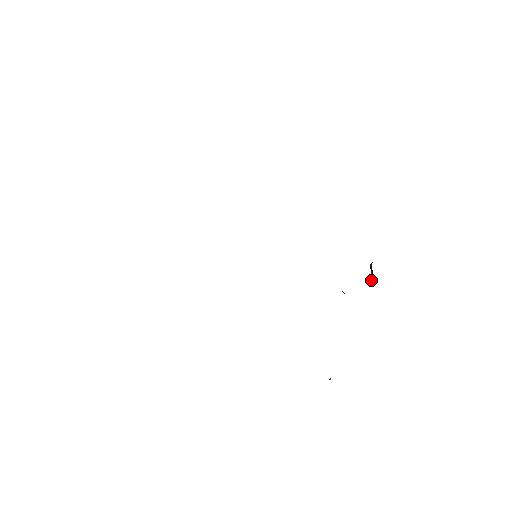
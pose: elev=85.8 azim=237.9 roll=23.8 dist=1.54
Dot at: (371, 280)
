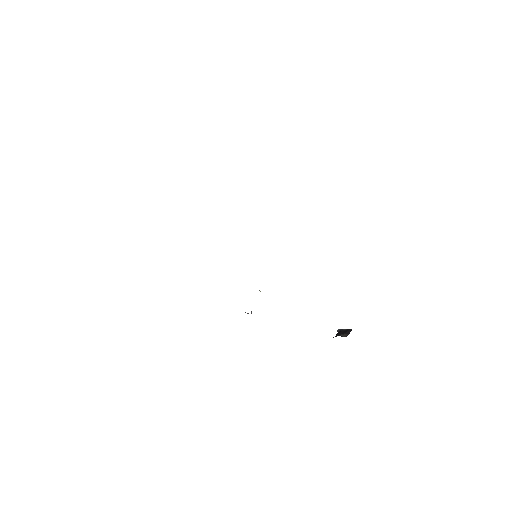
Dot at: (340, 330)
